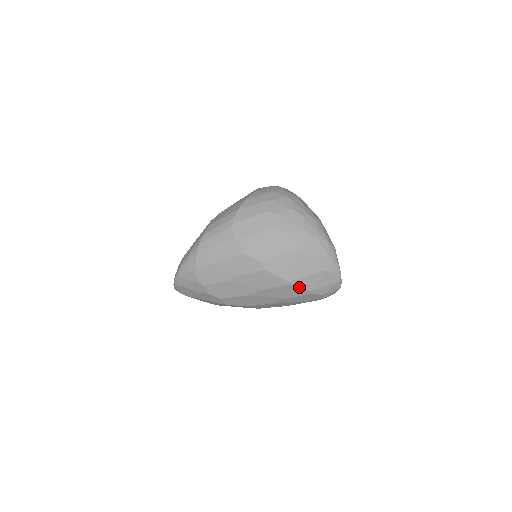
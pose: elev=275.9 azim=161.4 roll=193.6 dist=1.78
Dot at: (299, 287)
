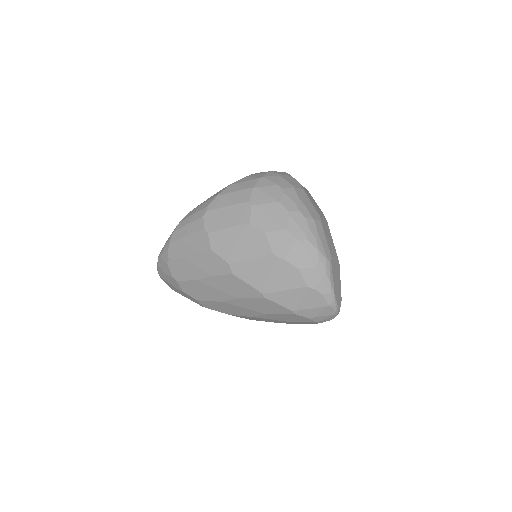
Dot at: (276, 303)
